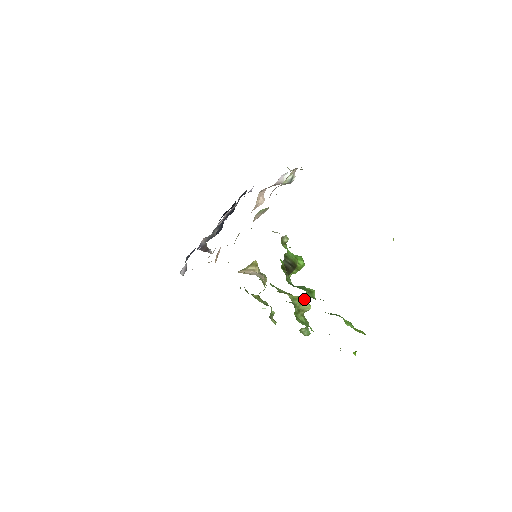
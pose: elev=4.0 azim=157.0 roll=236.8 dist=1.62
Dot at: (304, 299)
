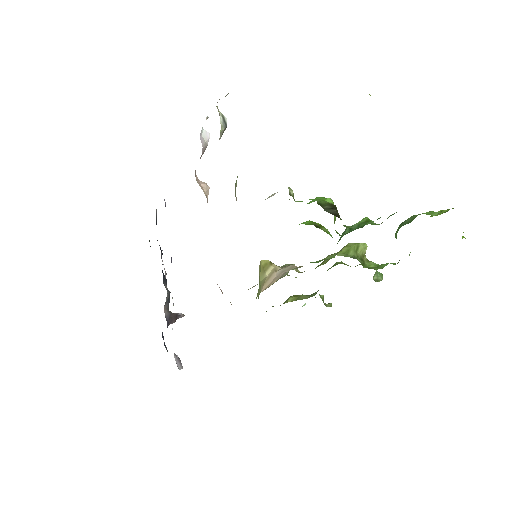
Dot at: (352, 243)
